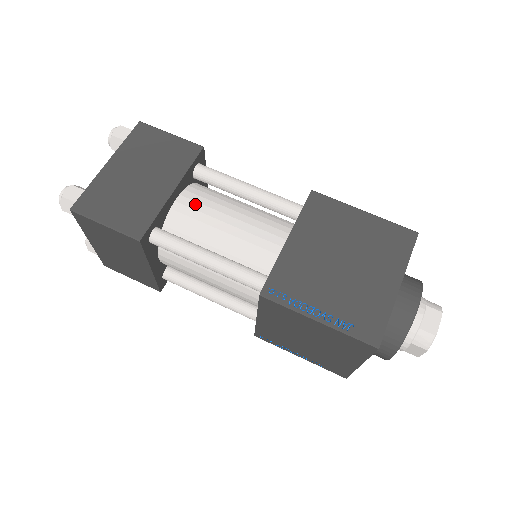
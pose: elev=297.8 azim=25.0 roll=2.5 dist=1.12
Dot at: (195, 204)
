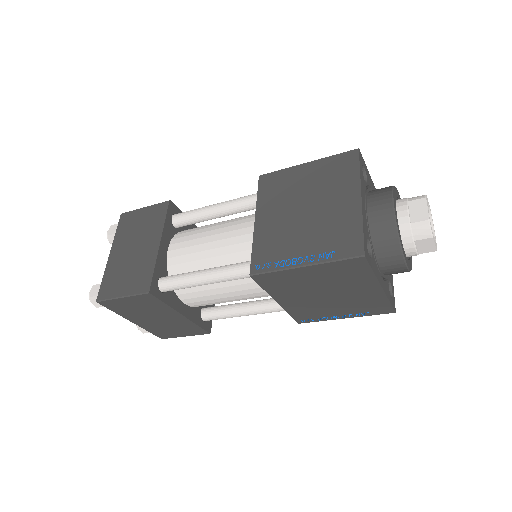
Dot at: (182, 244)
